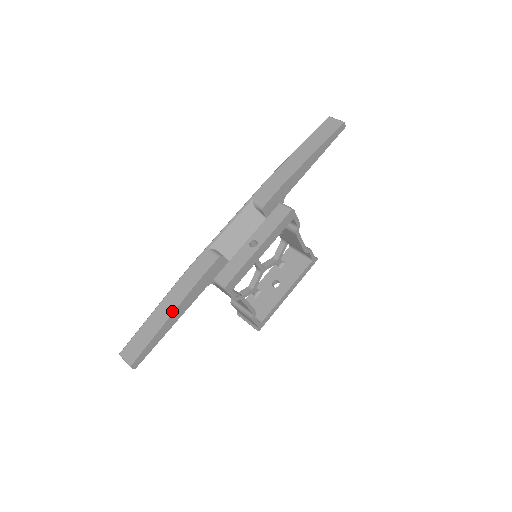
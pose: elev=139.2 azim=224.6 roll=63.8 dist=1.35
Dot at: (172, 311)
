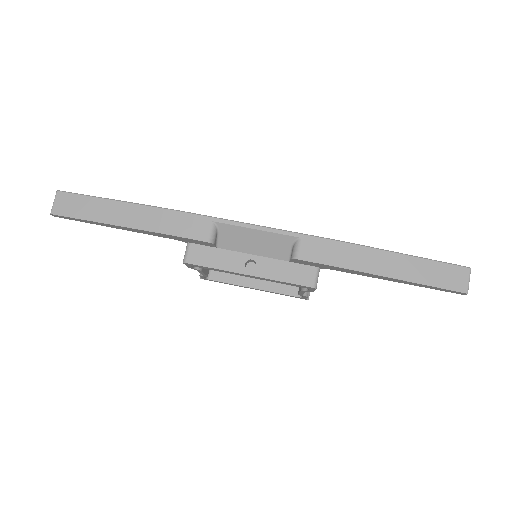
Dot at: (124, 224)
